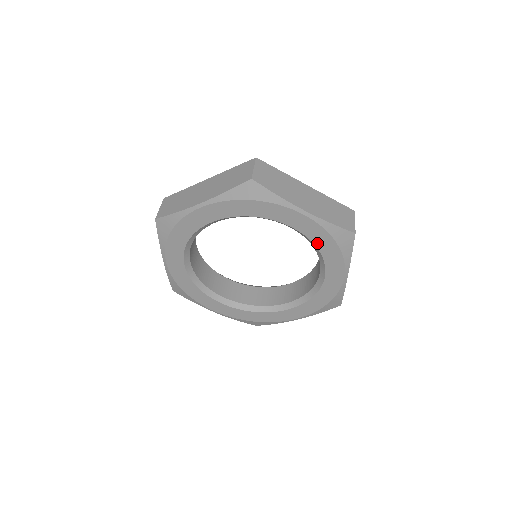
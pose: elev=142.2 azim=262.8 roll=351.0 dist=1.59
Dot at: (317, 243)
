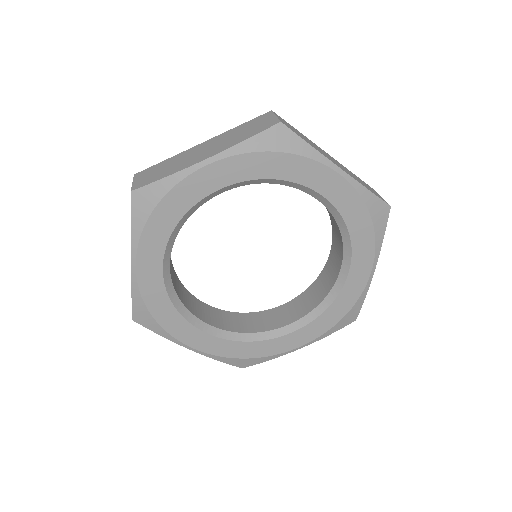
Dot at: (348, 220)
